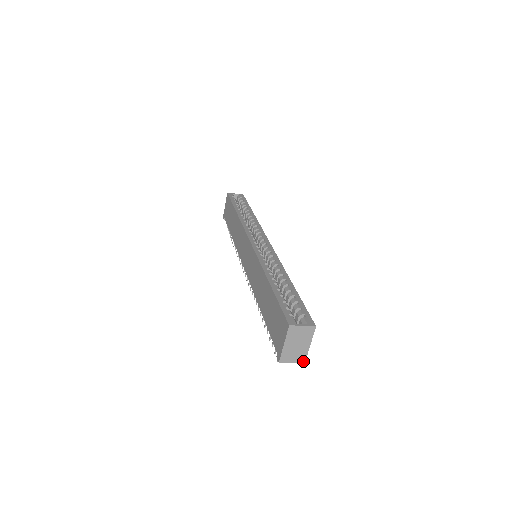
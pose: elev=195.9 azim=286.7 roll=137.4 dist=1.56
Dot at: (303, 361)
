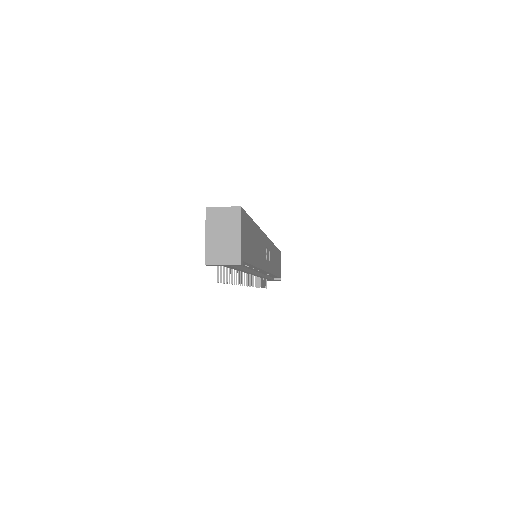
Dot at: (237, 262)
